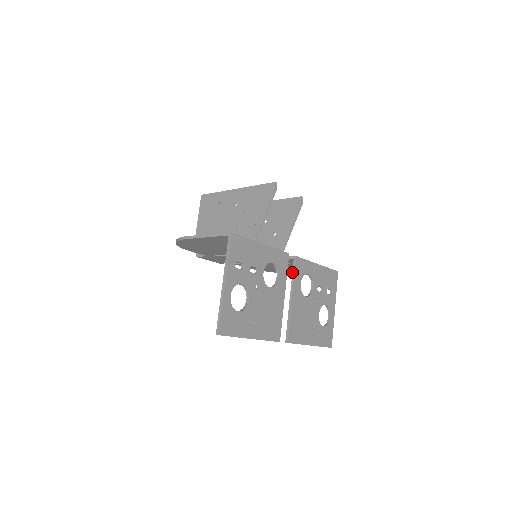
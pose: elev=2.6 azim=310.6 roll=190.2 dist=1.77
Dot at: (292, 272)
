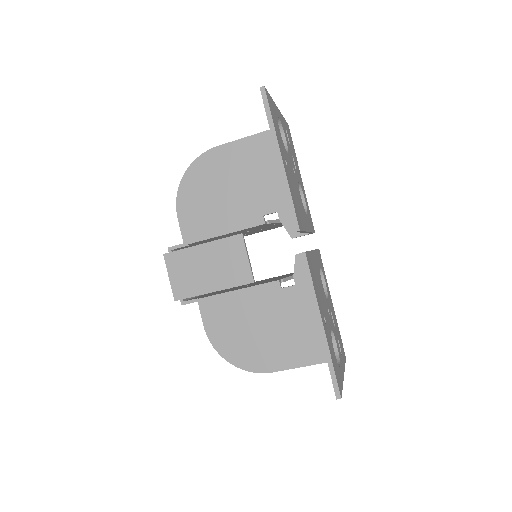
Dot at: occluded
